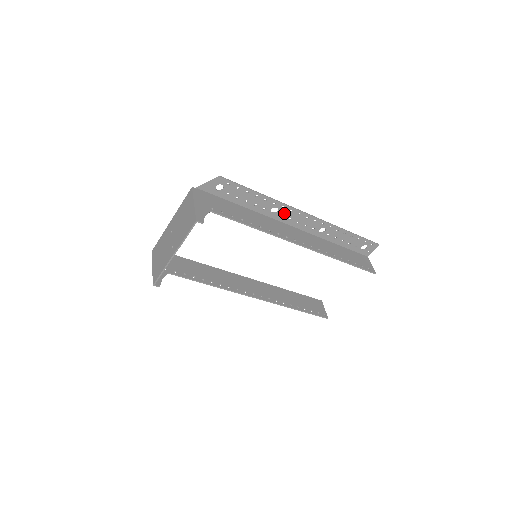
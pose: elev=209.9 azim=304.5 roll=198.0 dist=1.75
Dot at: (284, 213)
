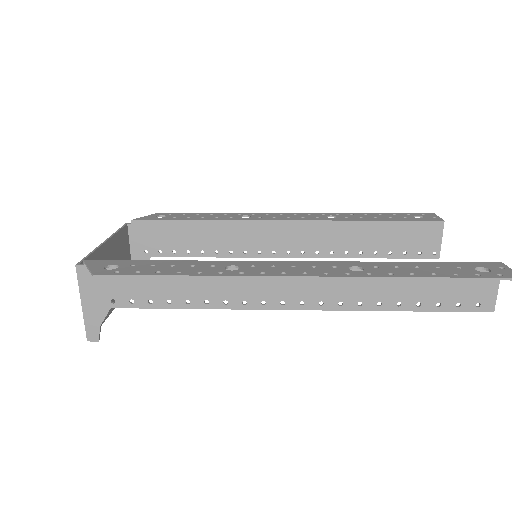
Dot at: (254, 270)
